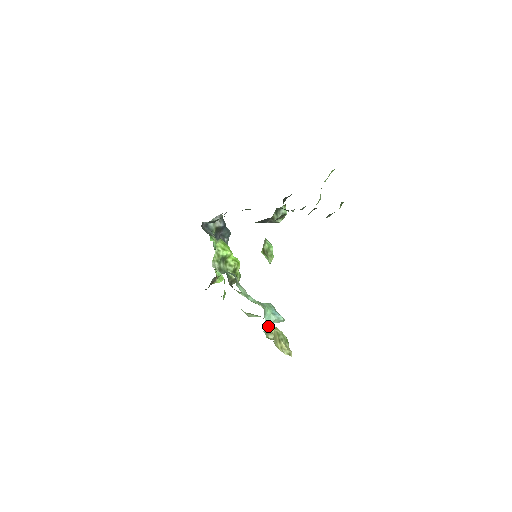
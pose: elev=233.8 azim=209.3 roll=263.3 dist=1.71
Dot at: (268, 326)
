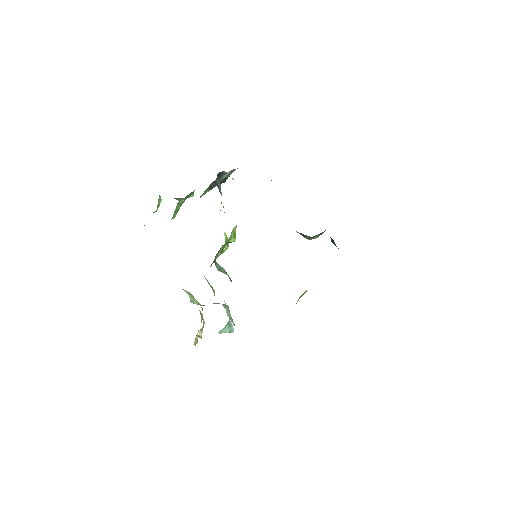
Dot at: occluded
